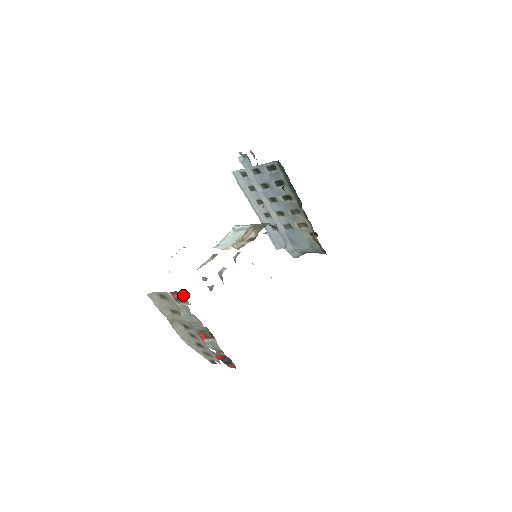
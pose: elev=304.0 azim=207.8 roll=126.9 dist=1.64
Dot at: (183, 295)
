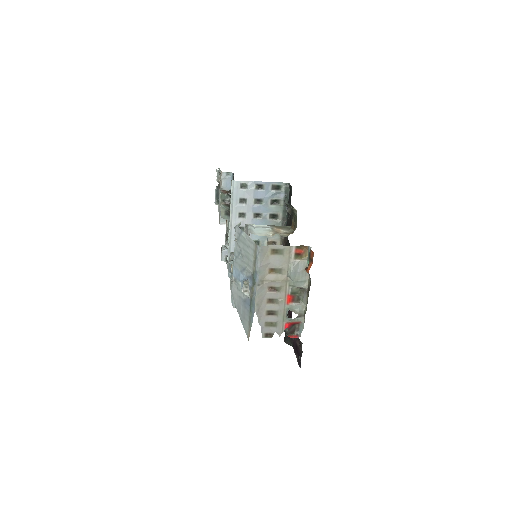
Dot at: (305, 251)
